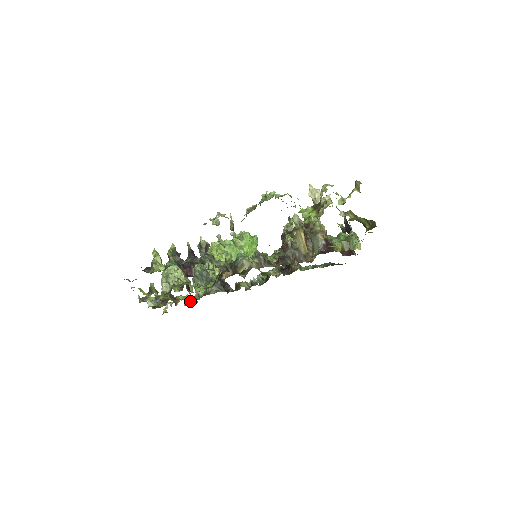
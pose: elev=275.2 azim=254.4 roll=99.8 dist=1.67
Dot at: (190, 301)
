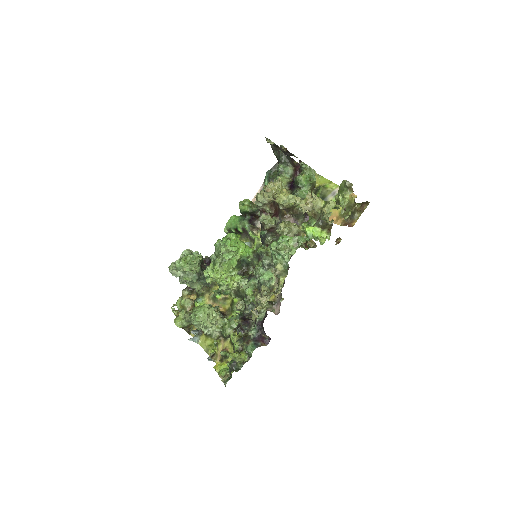
Dot at: (192, 294)
